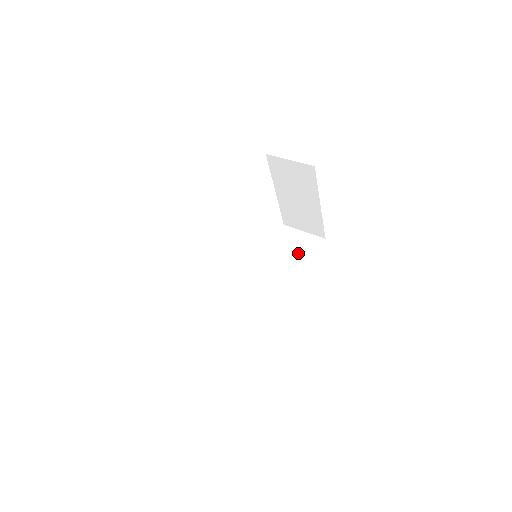
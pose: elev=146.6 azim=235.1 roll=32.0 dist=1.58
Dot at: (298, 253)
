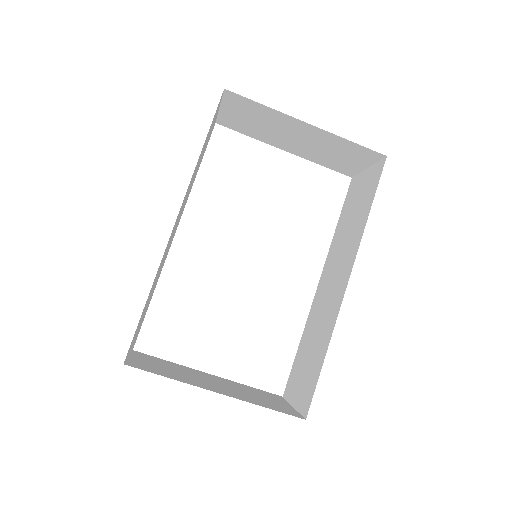
Dot at: (360, 207)
